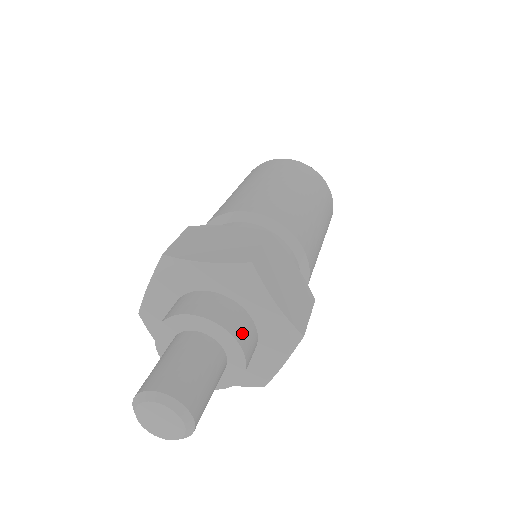
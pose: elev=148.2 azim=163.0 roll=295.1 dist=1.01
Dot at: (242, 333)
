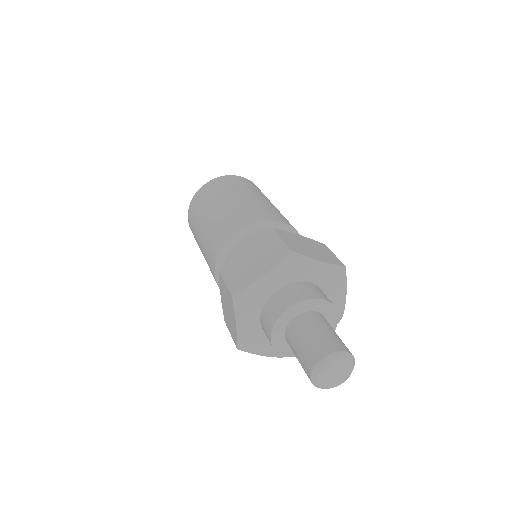
Dot at: occluded
